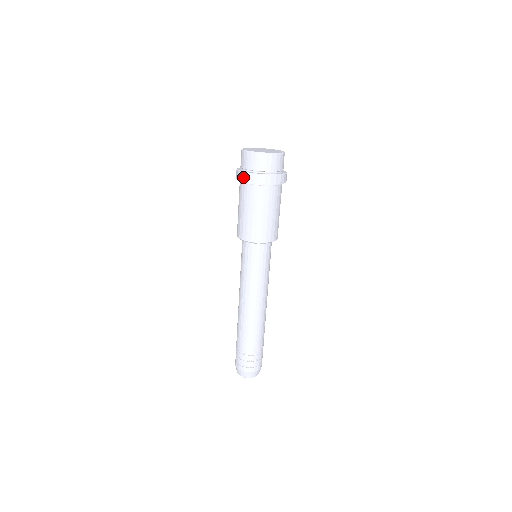
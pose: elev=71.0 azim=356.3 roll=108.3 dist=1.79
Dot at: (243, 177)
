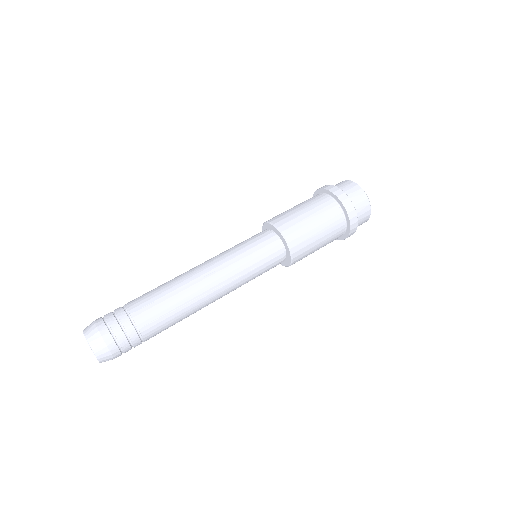
Dot at: occluded
